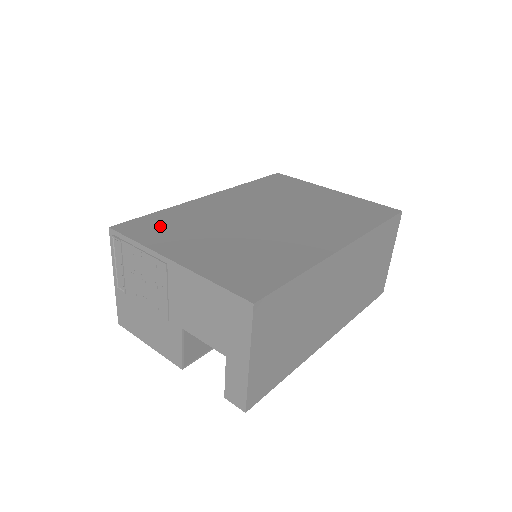
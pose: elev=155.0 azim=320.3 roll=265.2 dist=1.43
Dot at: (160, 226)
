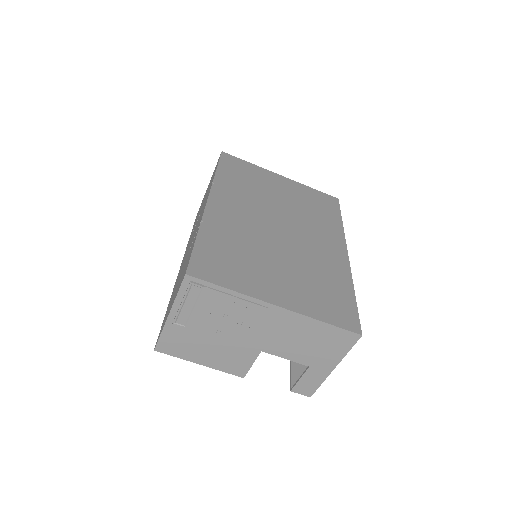
Dot at: (223, 260)
